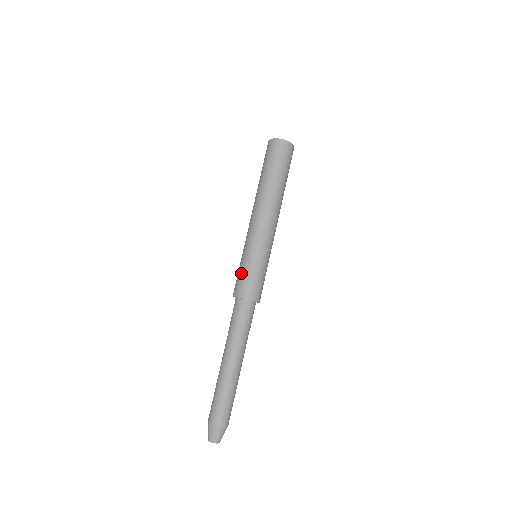
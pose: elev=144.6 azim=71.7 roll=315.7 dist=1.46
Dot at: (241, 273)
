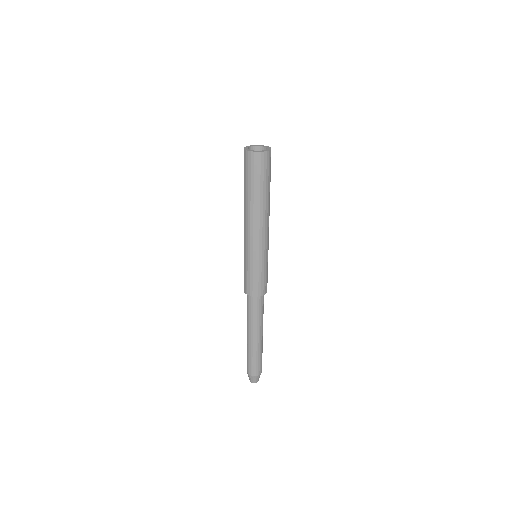
Dot at: (245, 276)
